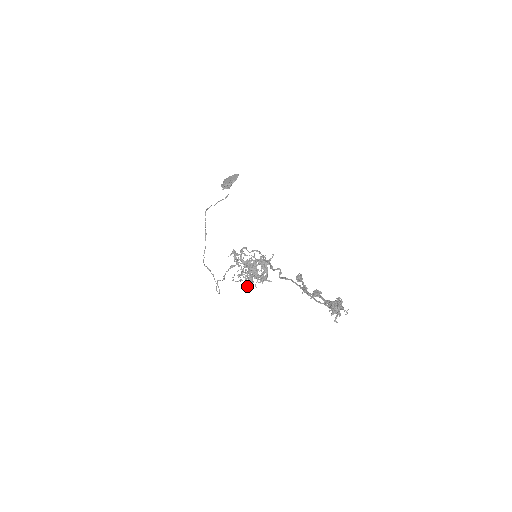
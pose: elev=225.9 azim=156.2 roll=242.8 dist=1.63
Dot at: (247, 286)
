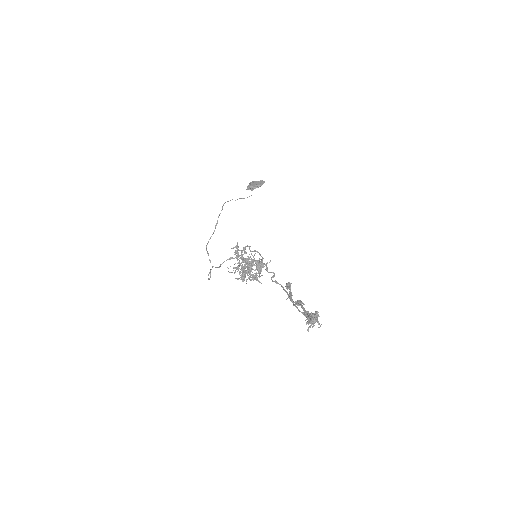
Dot at: occluded
